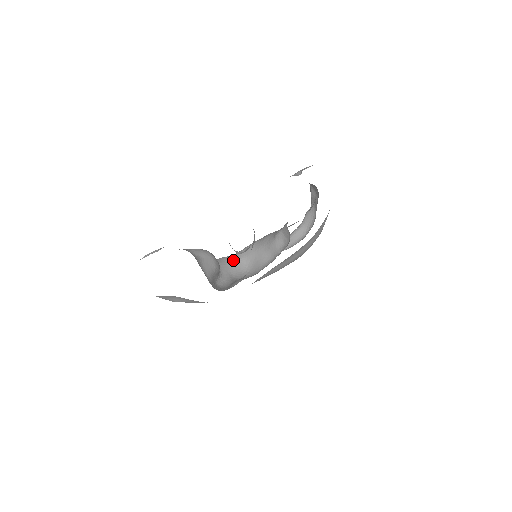
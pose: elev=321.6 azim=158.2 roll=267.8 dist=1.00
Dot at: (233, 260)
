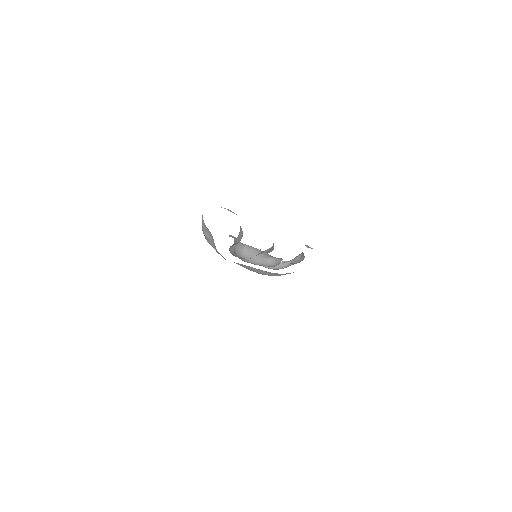
Dot at: (241, 245)
